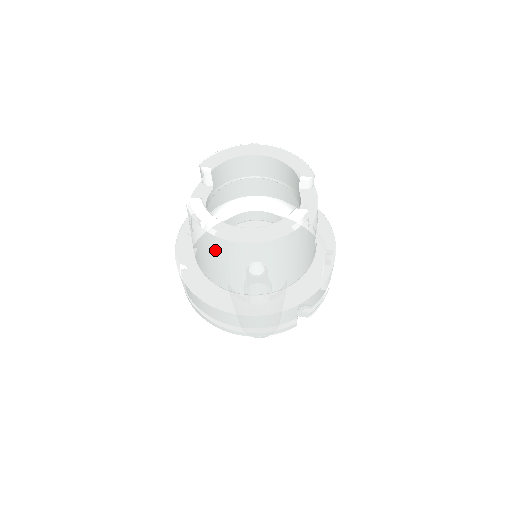
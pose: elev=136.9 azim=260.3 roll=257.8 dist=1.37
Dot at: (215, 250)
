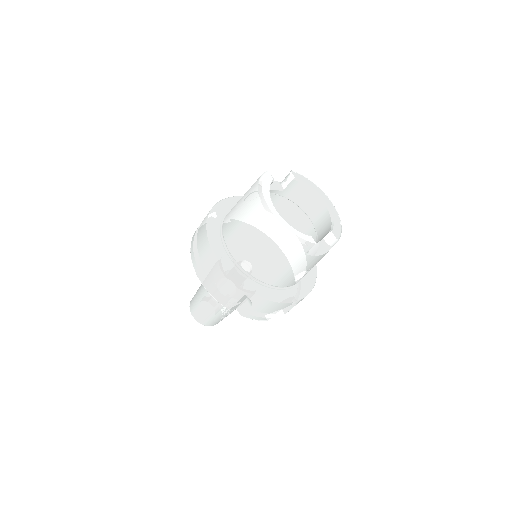
Dot at: (249, 206)
